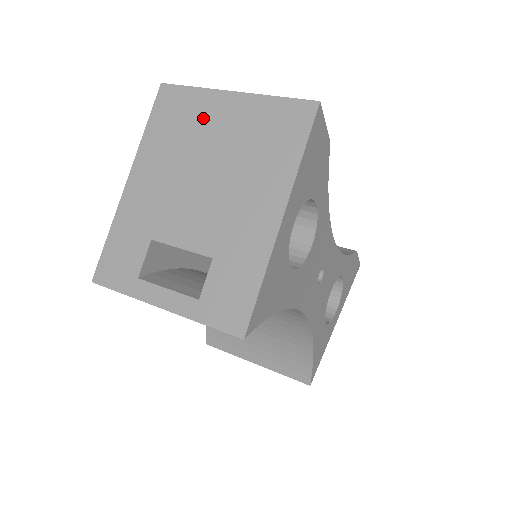
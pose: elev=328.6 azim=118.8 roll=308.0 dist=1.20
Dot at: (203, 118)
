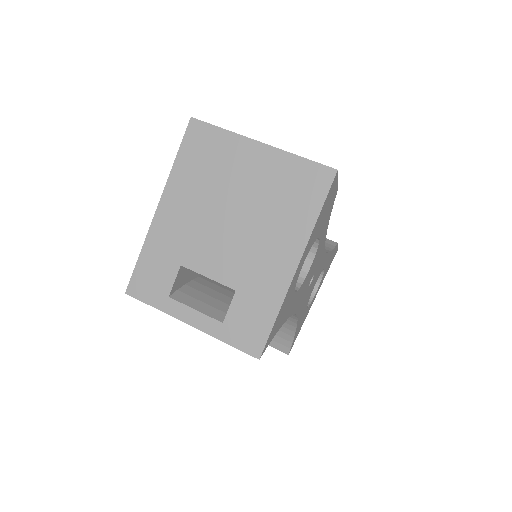
Dot at: (231, 162)
